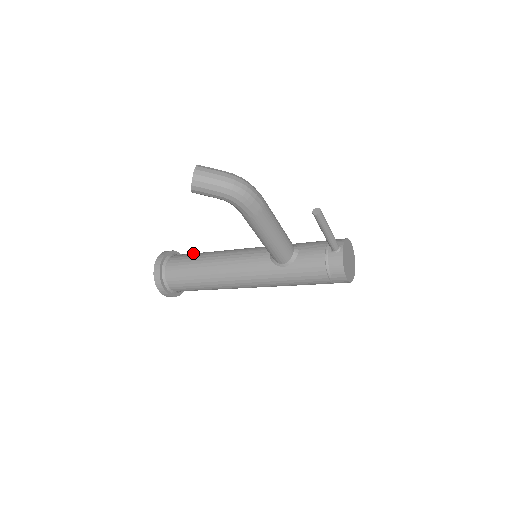
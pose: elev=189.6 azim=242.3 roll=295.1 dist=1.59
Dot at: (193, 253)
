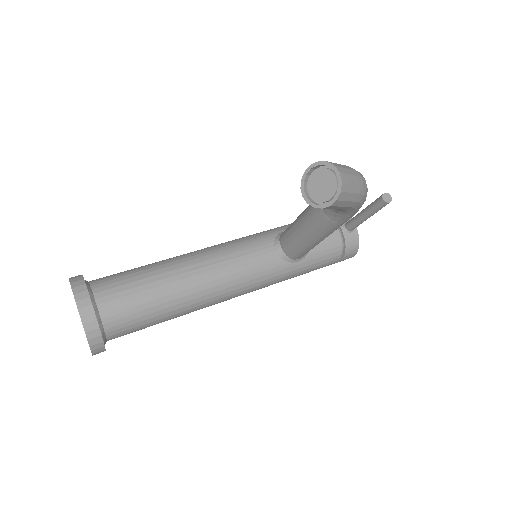
Dot at: (130, 272)
